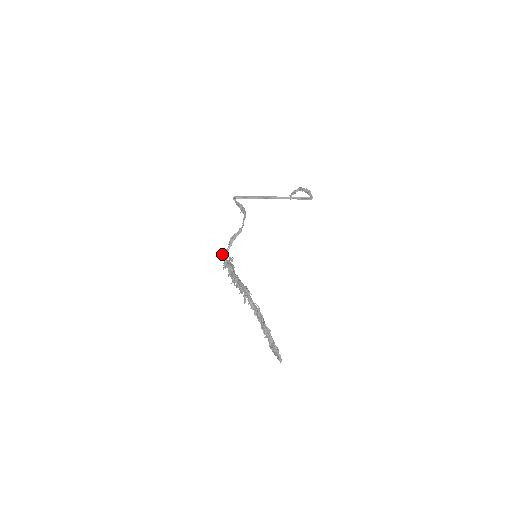
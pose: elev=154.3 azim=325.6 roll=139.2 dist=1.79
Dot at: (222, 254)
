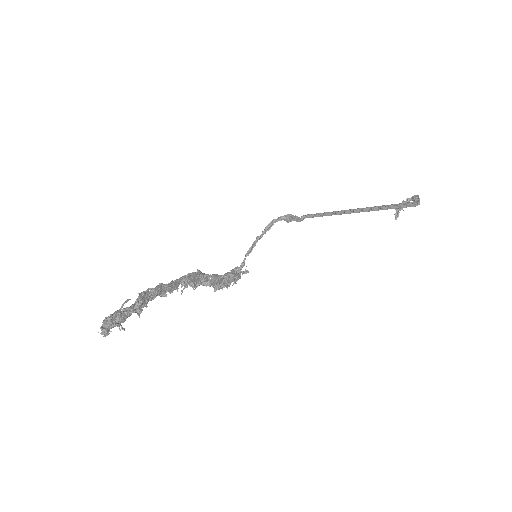
Dot at: occluded
